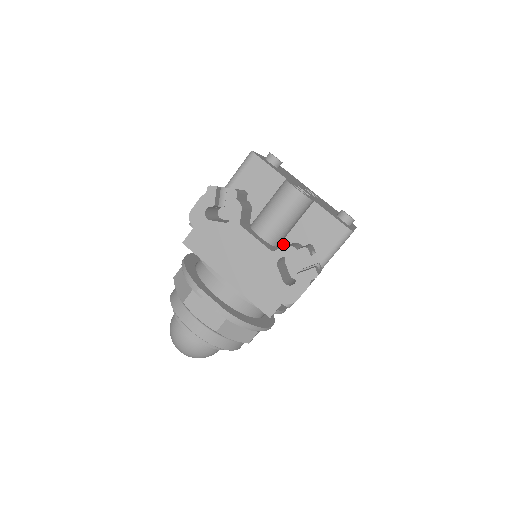
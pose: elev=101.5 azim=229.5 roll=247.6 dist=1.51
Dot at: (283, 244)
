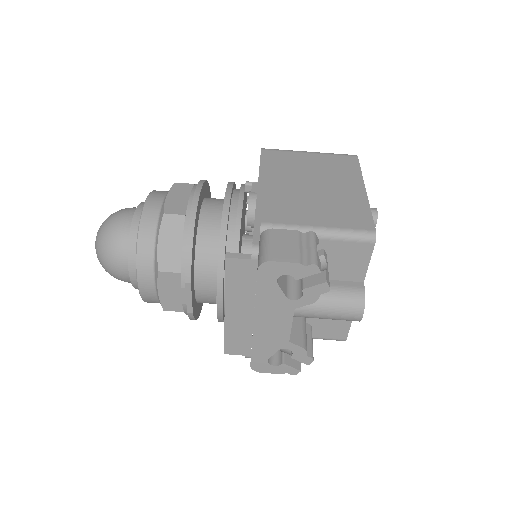
Dot at: occluded
